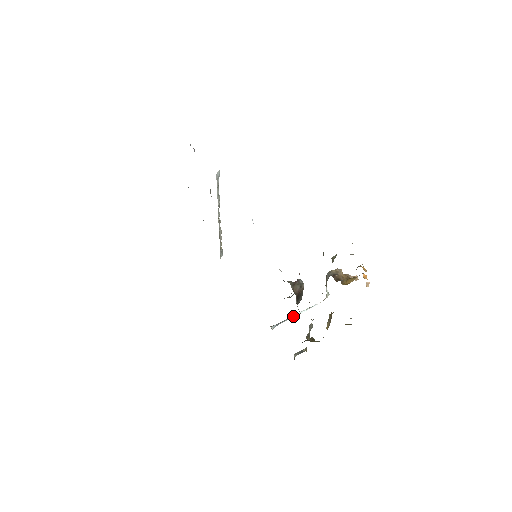
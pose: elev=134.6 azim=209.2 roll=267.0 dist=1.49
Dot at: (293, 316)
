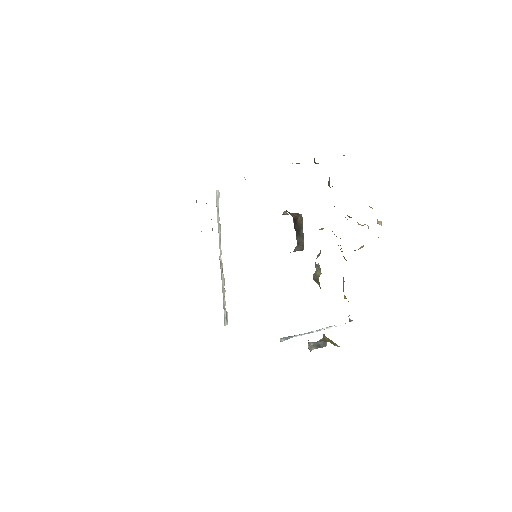
Dot at: (308, 332)
